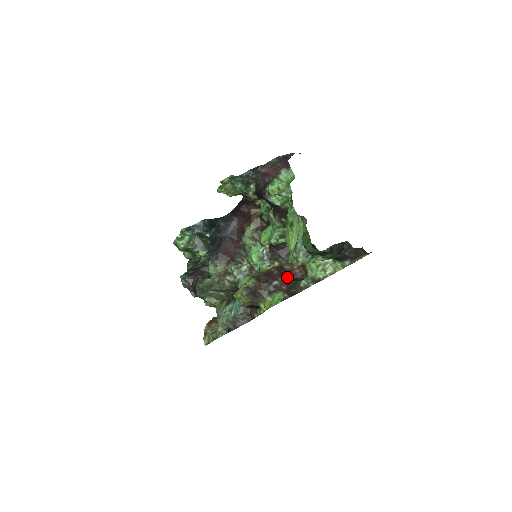
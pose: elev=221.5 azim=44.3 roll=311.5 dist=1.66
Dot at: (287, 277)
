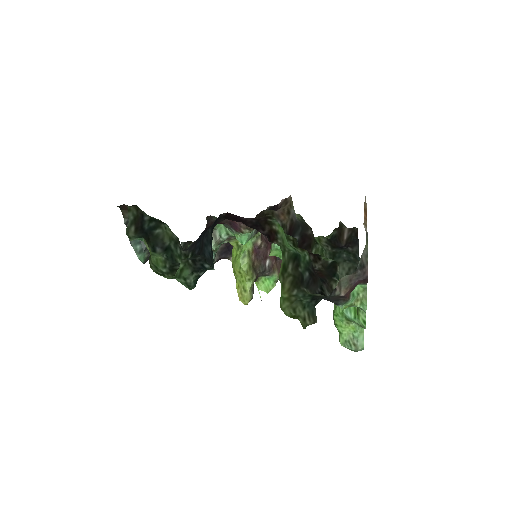
Dot at: occluded
